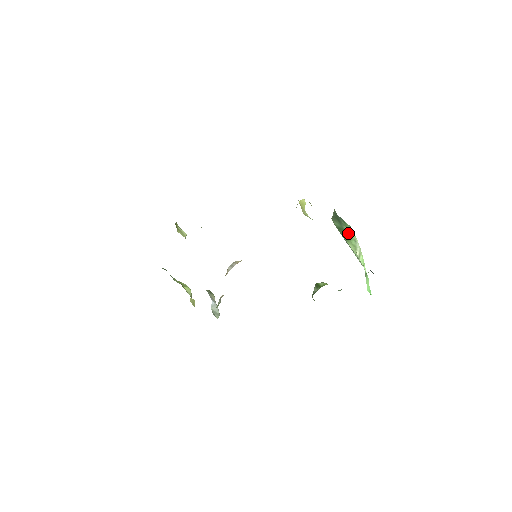
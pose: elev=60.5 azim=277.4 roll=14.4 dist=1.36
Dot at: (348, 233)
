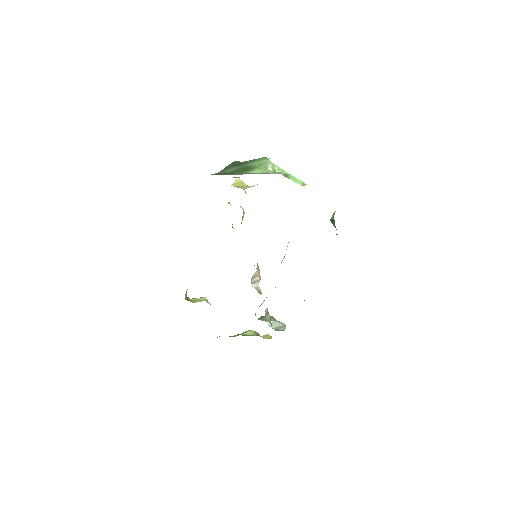
Dot at: (256, 165)
